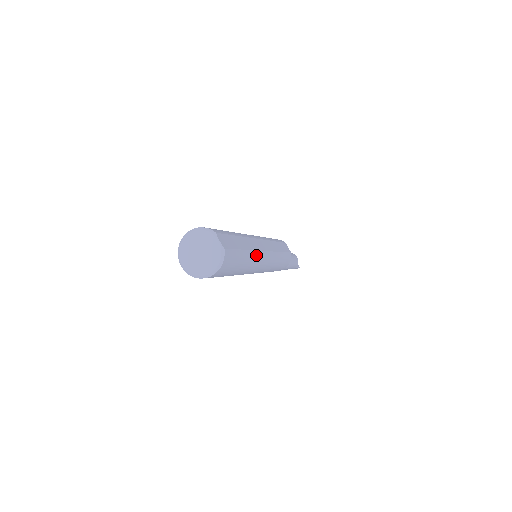
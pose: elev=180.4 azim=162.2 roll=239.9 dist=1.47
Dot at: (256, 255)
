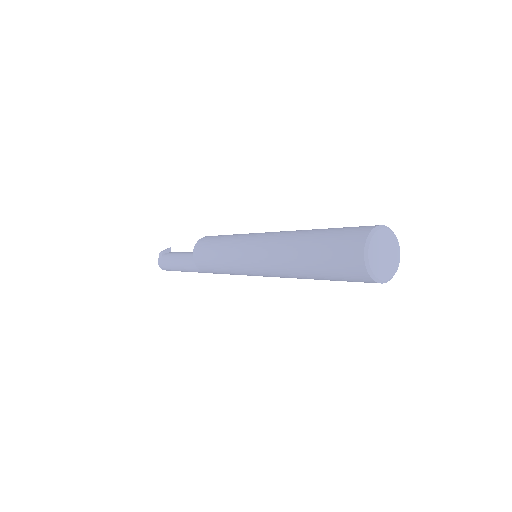
Dot at: occluded
